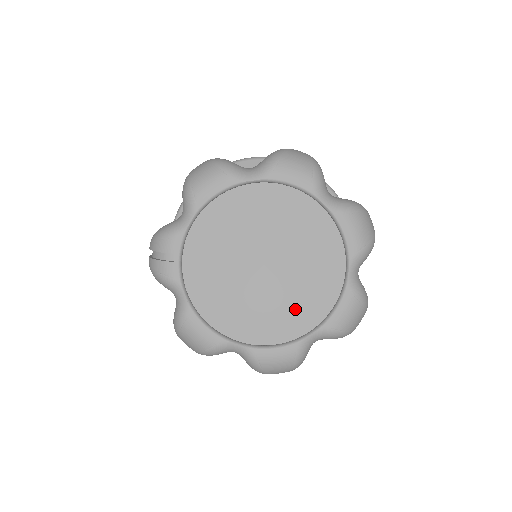
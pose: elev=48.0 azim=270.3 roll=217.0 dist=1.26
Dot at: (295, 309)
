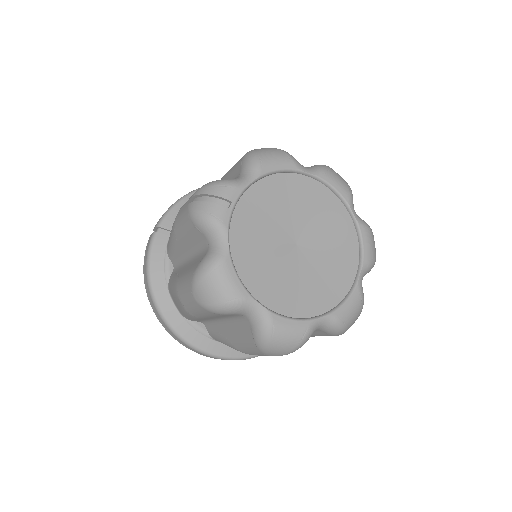
Dot at: (313, 291)
